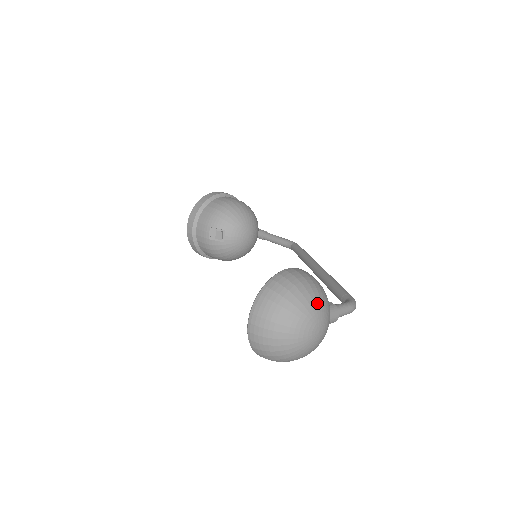
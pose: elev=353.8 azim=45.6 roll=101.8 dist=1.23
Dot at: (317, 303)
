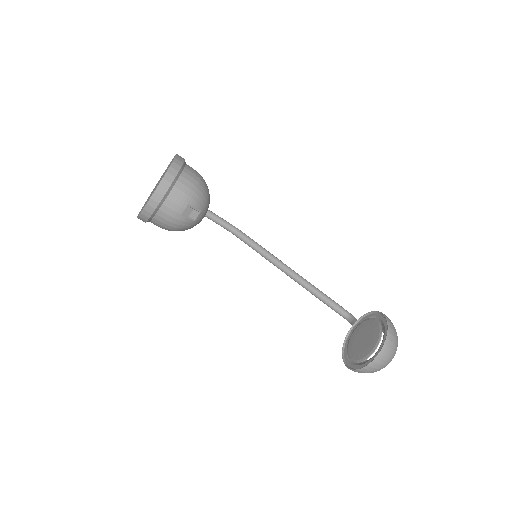
Dot at: occluded
